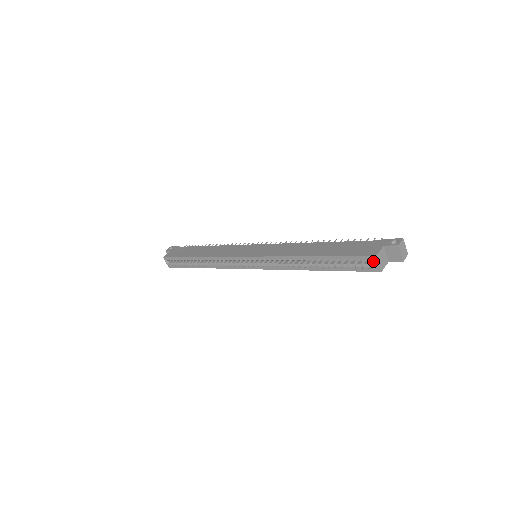
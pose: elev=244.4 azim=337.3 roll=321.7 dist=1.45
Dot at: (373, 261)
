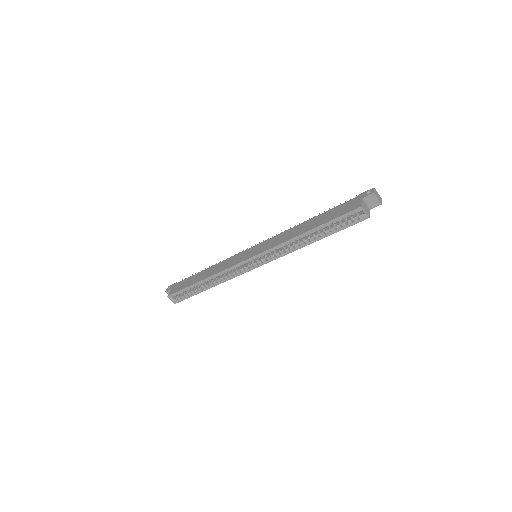
Dot at: (359, 213)
